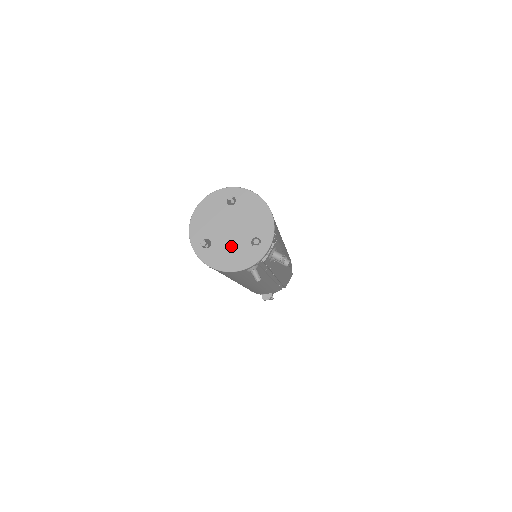
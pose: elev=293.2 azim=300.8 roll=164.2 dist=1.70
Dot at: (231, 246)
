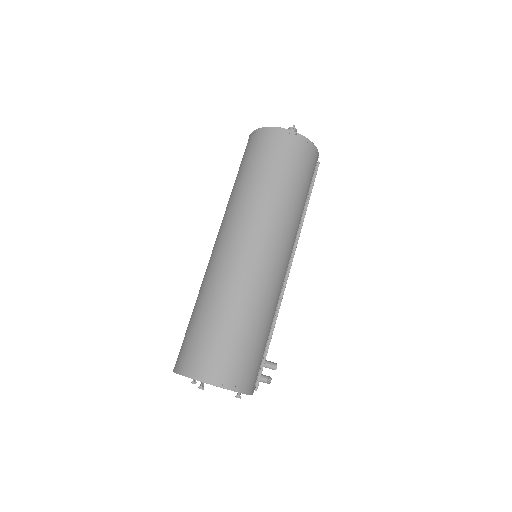
Dot at: occluded
